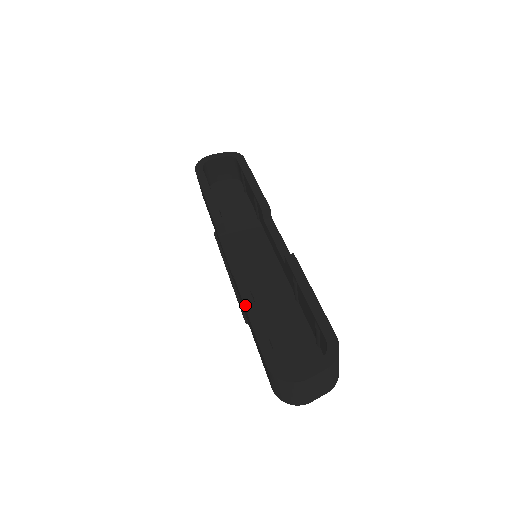
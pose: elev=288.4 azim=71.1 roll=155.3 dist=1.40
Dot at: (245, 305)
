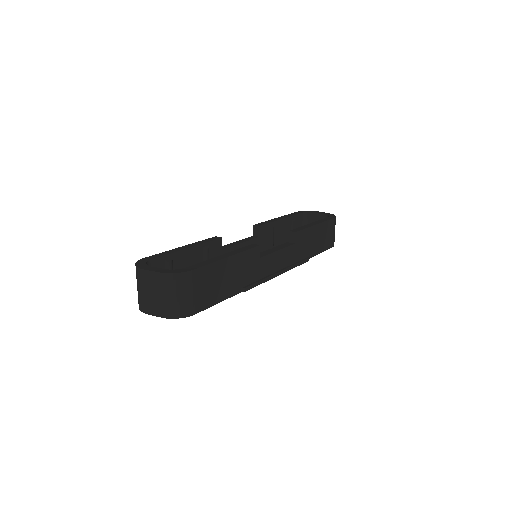
Dot at: (191, 244)
